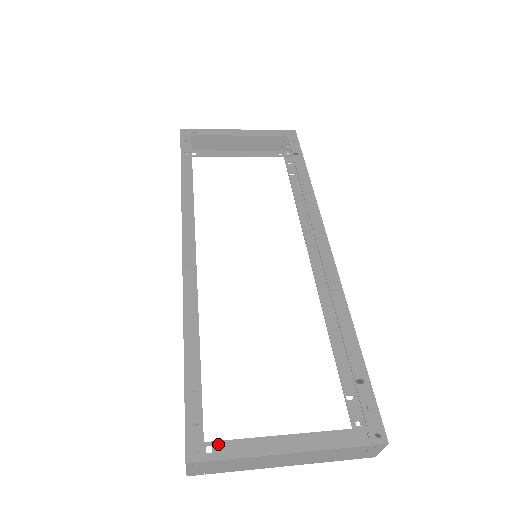
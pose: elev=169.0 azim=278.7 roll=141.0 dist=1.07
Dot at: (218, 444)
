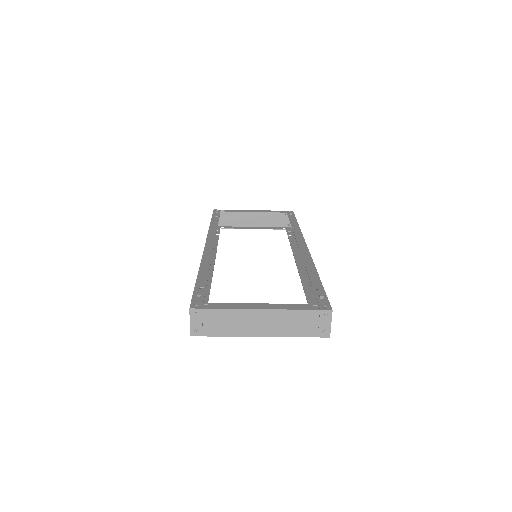
Dot at: (212, 304)
